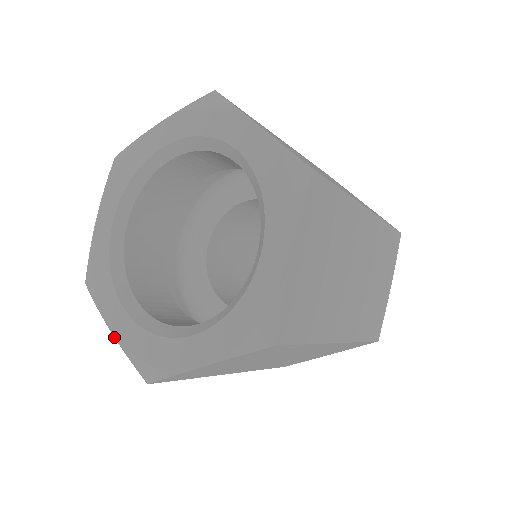
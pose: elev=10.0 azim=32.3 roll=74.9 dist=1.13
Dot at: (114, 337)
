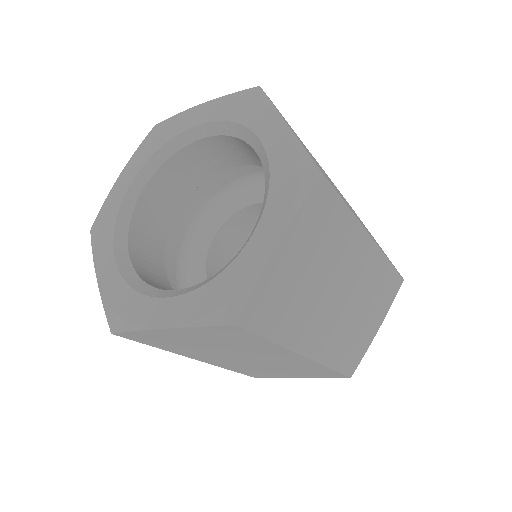
Dot at: (172, 328)
